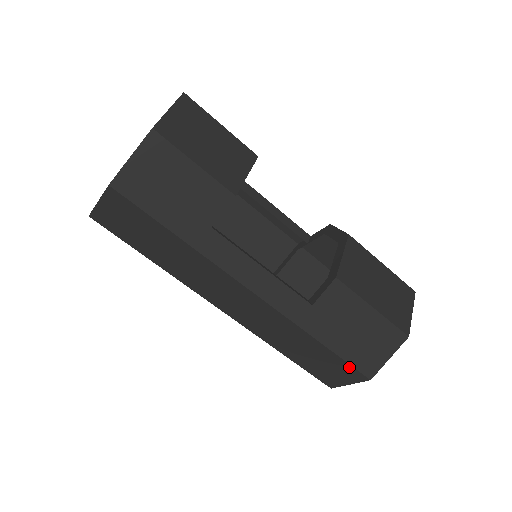
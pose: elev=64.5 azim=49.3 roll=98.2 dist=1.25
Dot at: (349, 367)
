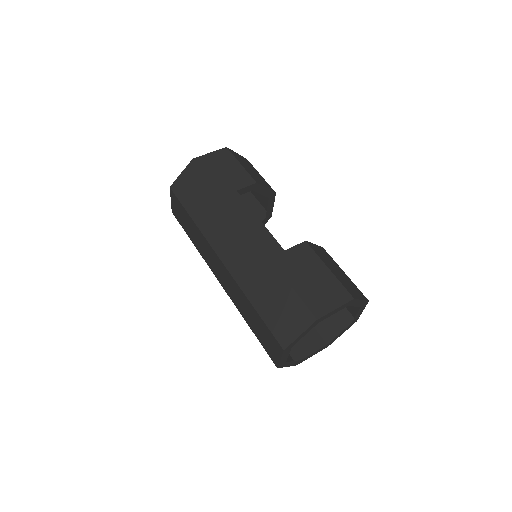
Dot at: (301, 305)
